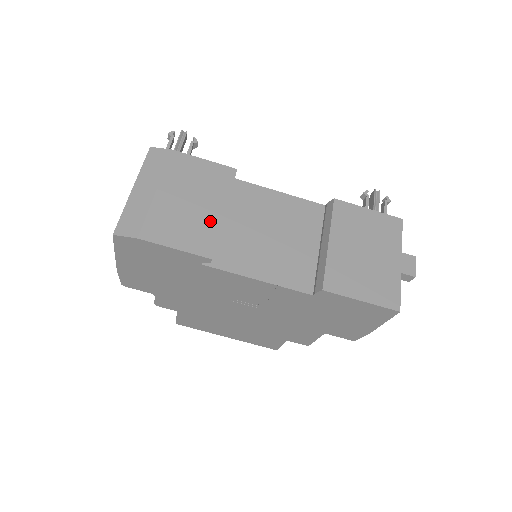
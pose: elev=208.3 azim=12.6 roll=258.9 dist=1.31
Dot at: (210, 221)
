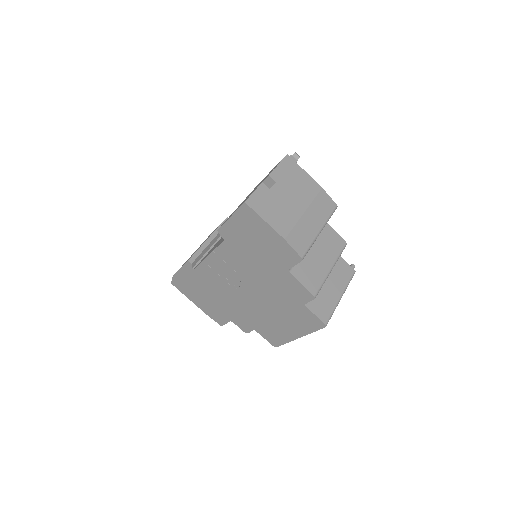
Dot at: occluded
